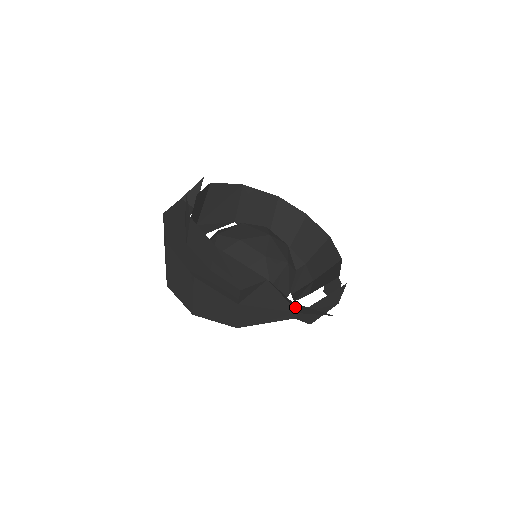
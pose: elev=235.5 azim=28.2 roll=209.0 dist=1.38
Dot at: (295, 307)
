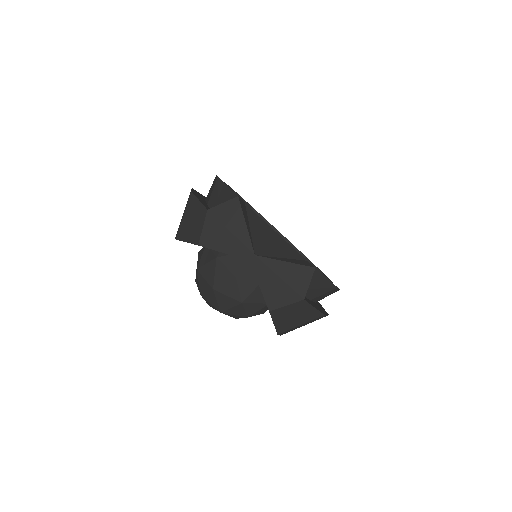
Dot at: (250, 228)
